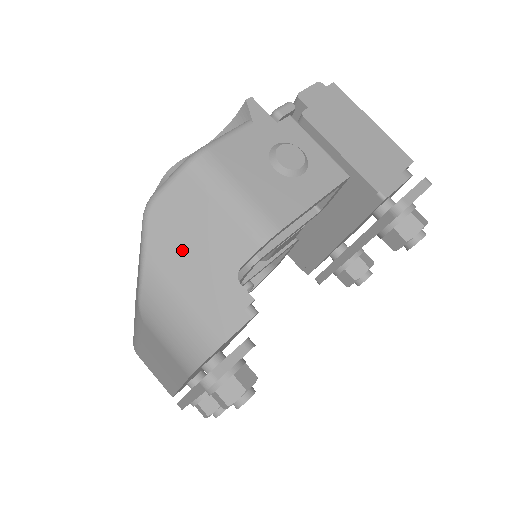
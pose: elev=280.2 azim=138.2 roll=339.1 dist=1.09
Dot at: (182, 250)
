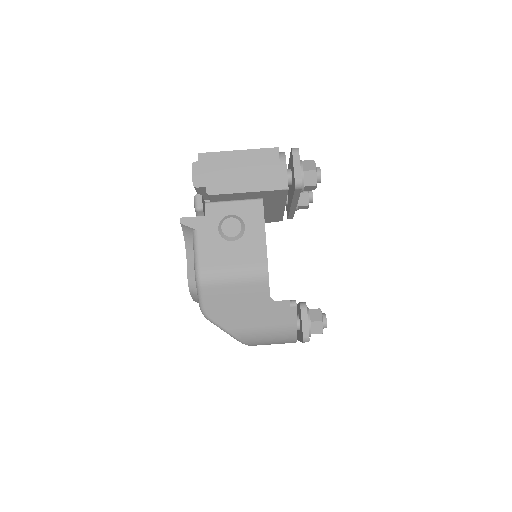
Dot at: (239, 314)
